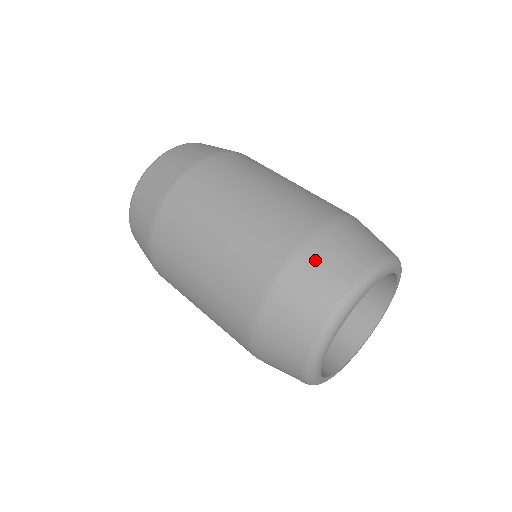
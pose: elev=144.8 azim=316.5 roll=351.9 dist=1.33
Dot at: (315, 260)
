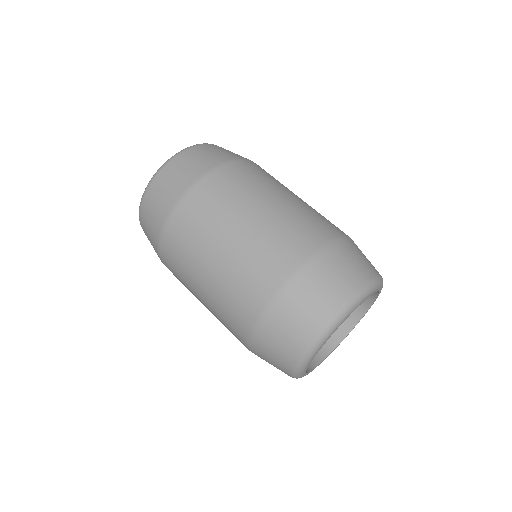
Dot at: (285, 313)
